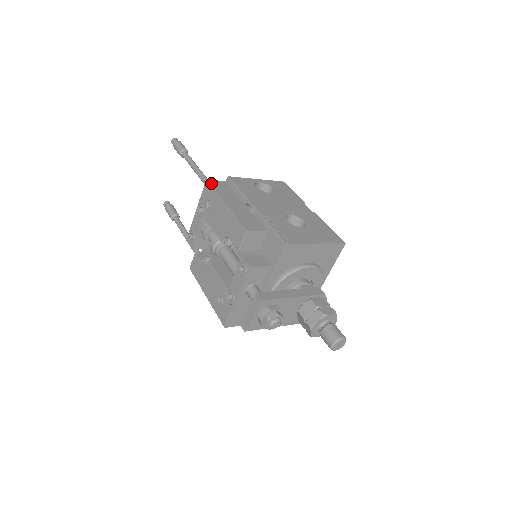
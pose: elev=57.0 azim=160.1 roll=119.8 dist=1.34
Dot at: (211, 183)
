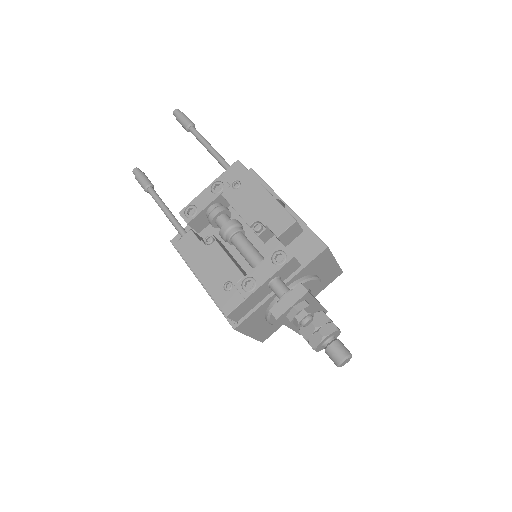
Dot at: (243, 165)
